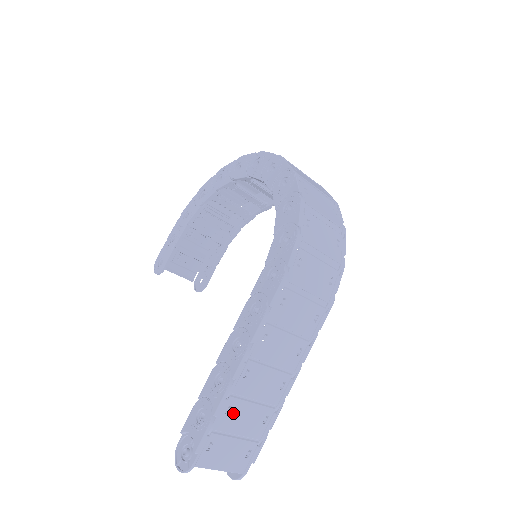
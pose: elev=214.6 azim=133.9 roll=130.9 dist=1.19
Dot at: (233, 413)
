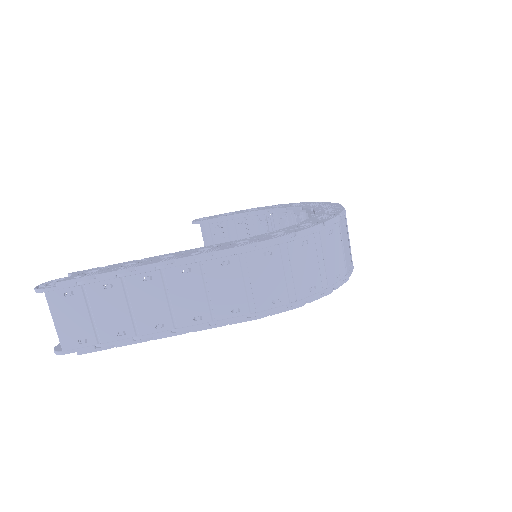
Dot at: (108, 293)
